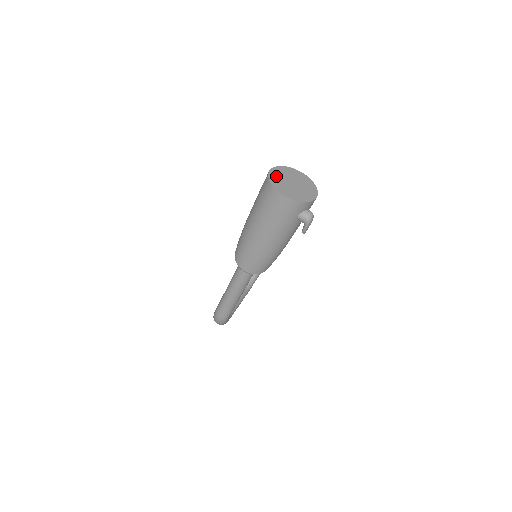
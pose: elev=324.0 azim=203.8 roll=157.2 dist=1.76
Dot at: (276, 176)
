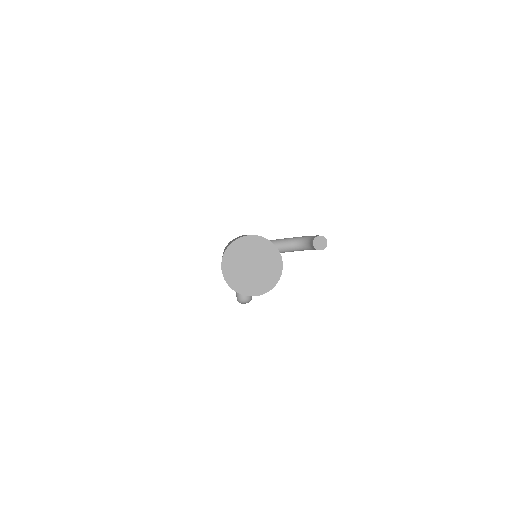
Dot at: (244, 246)
